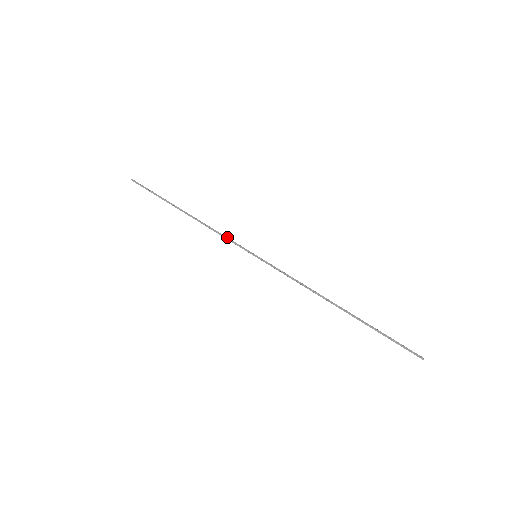
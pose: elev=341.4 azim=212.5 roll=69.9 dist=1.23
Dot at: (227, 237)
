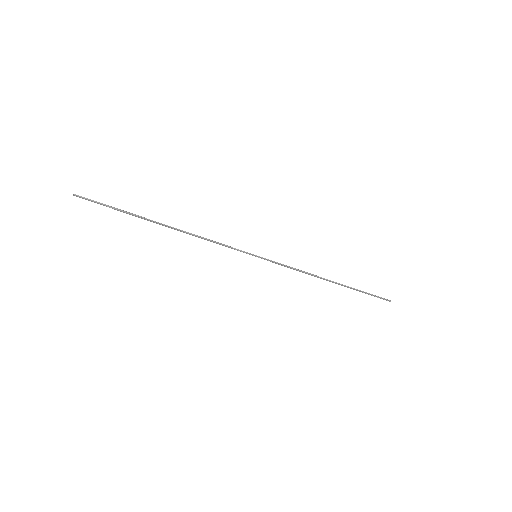
Dot at: (222, 244)
